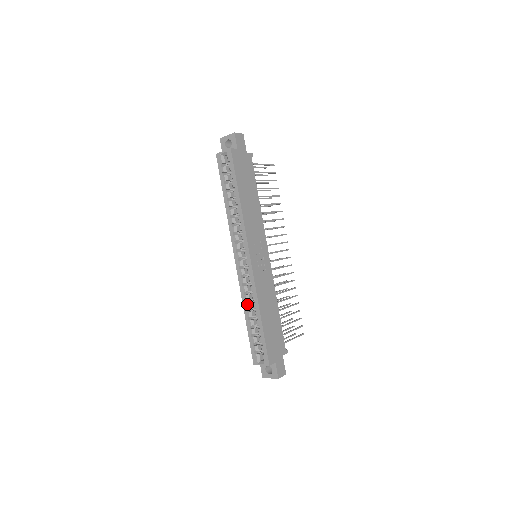
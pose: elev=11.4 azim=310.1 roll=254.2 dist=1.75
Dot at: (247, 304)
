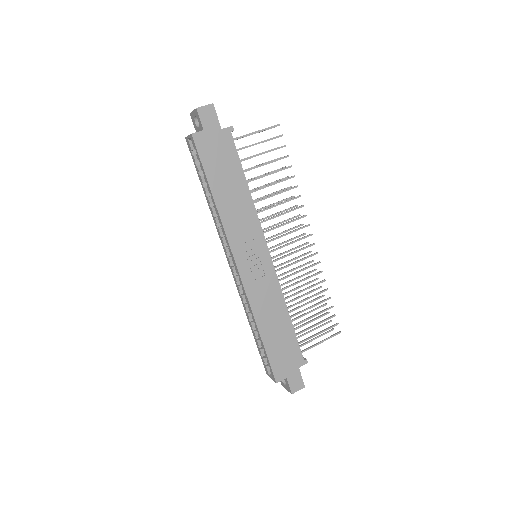
Dot at: (248, 314)
